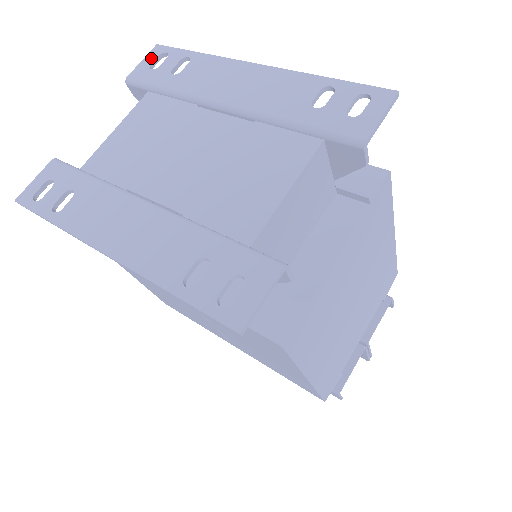
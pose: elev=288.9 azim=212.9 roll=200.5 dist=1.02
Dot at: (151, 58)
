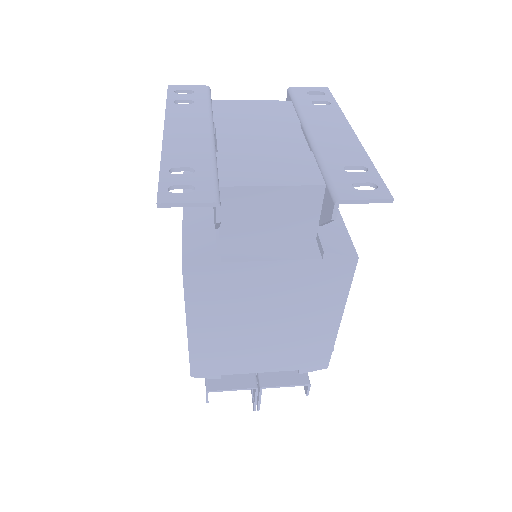
Dot at: (315, 89)
